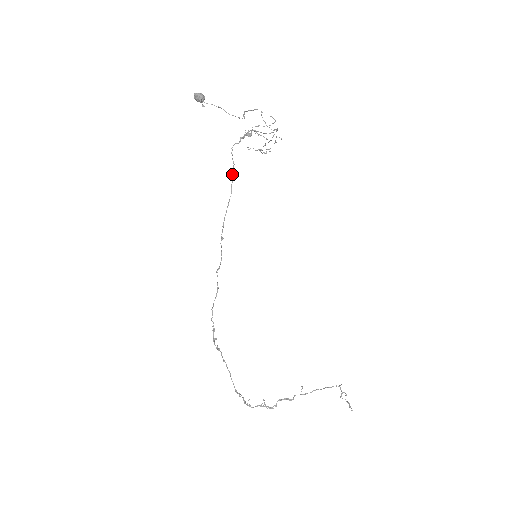
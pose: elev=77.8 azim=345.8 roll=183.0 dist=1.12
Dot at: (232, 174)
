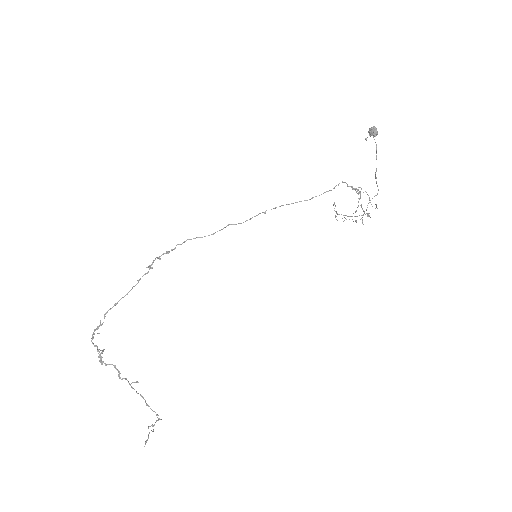
Dot at: (325, 192)
